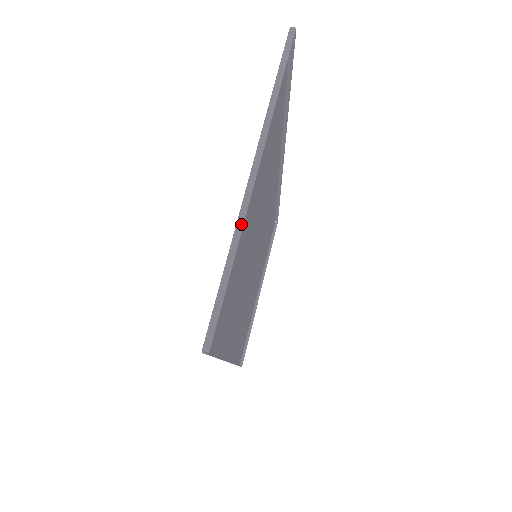
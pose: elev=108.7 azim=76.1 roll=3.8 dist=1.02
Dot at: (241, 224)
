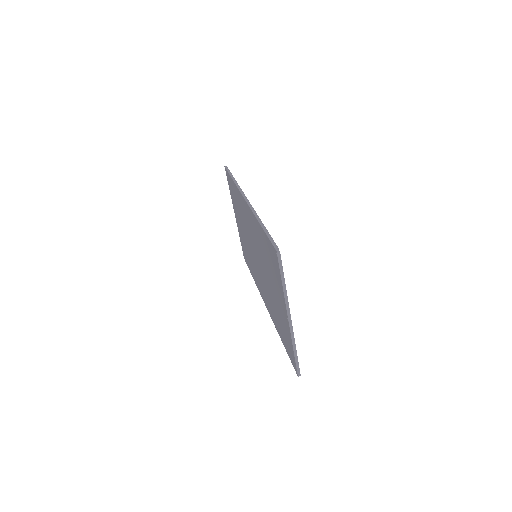
Dot at: (293, 338)
